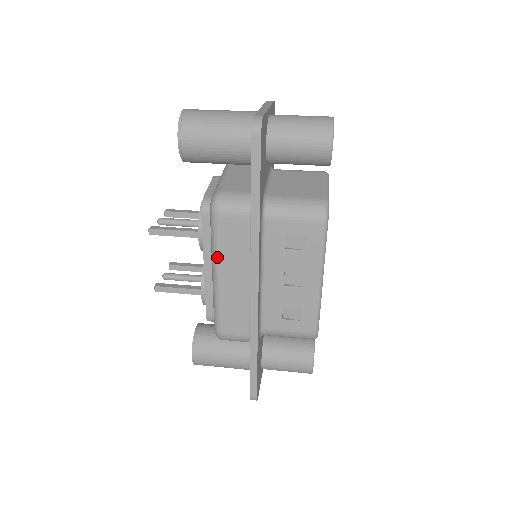
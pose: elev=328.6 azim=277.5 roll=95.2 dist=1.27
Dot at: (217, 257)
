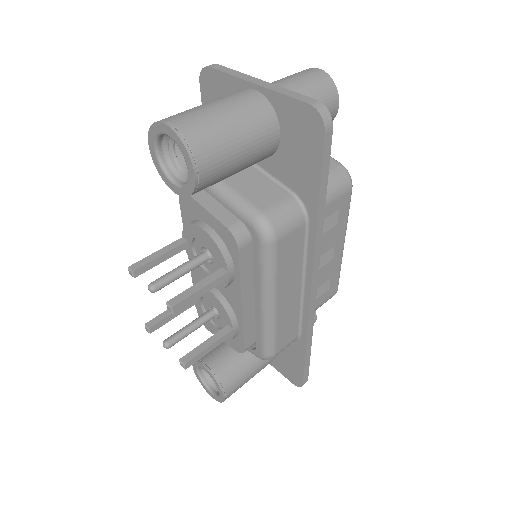
Dot at: (274, 286)
